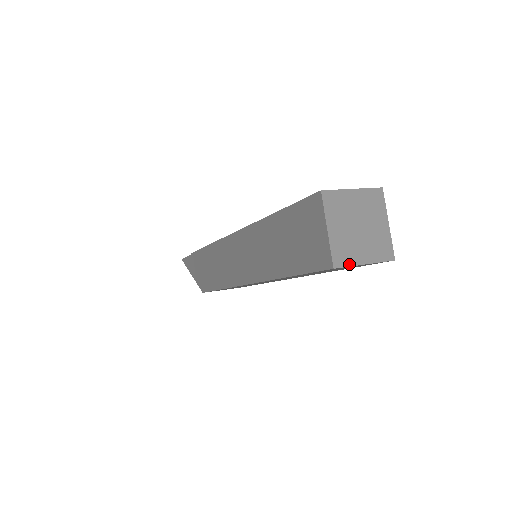
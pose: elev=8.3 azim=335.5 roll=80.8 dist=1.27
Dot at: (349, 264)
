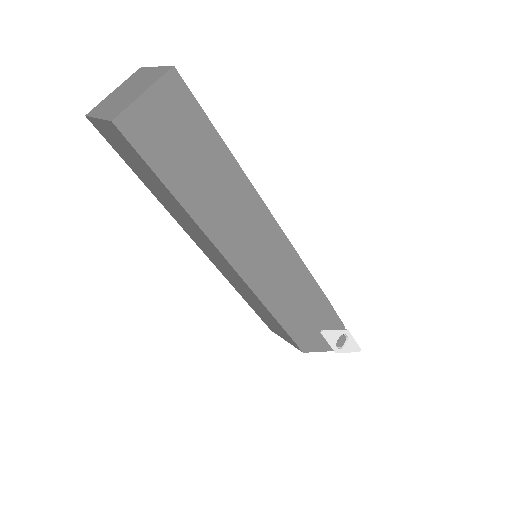
Dot at: (93, 115)
